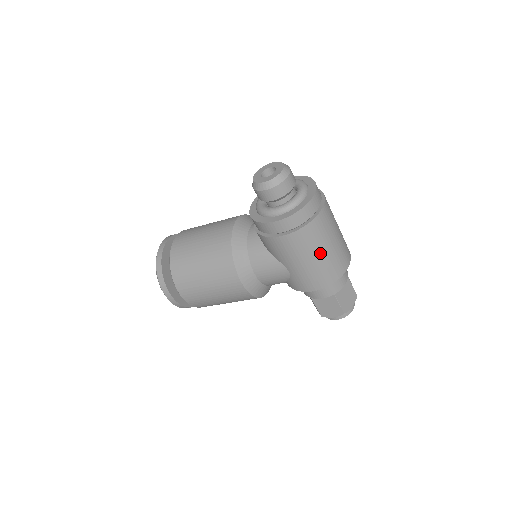
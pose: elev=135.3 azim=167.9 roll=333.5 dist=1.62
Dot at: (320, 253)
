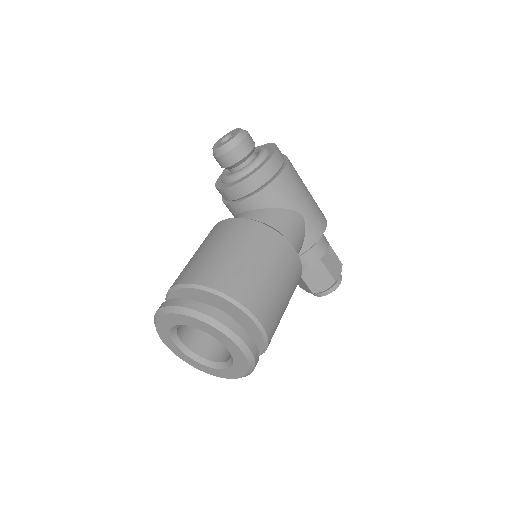
Dot at: occluded
